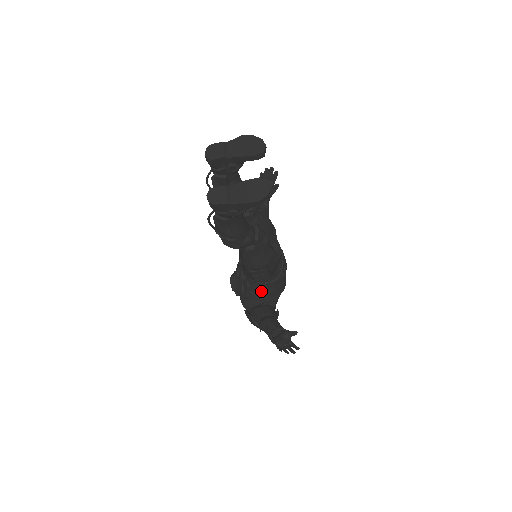
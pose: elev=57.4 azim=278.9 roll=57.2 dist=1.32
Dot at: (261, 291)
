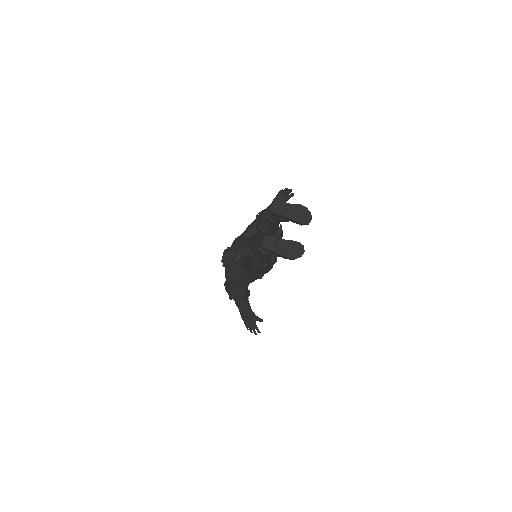
Dot at: (245, 276)
